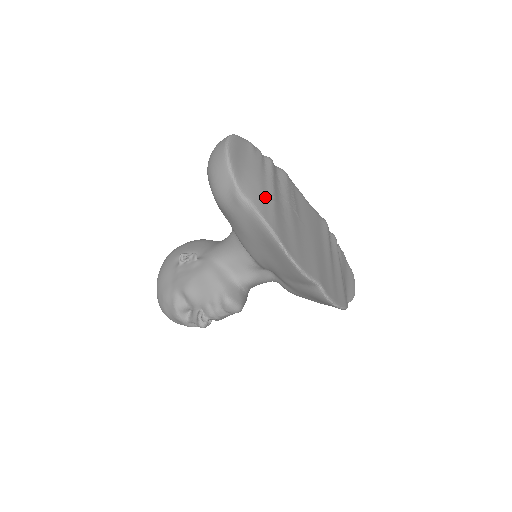
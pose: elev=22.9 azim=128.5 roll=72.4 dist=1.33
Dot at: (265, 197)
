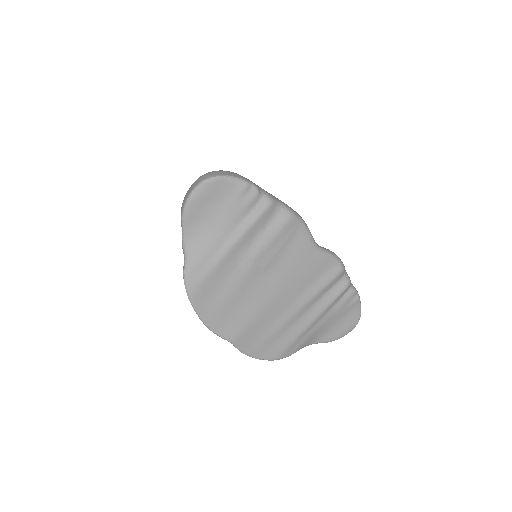
Dot at: (210, 255)
